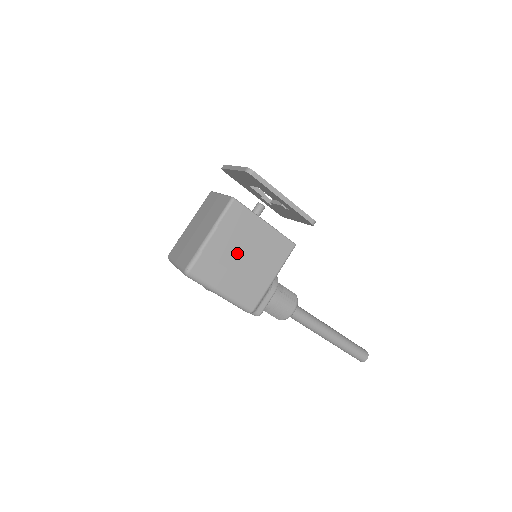
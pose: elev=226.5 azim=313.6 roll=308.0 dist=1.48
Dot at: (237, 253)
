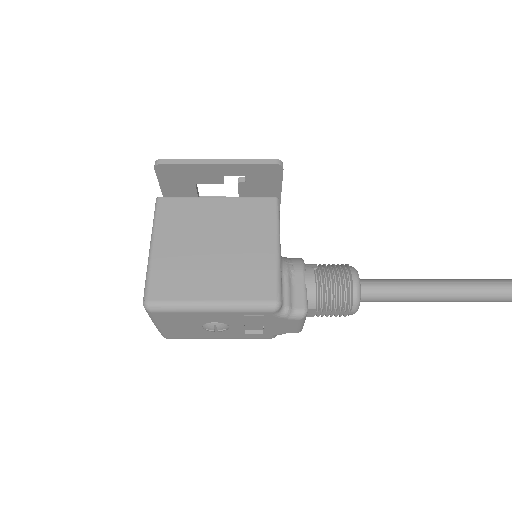
Dot at: (200, 247)
